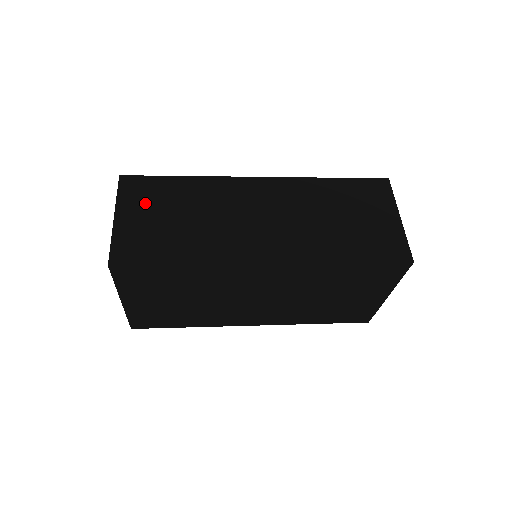
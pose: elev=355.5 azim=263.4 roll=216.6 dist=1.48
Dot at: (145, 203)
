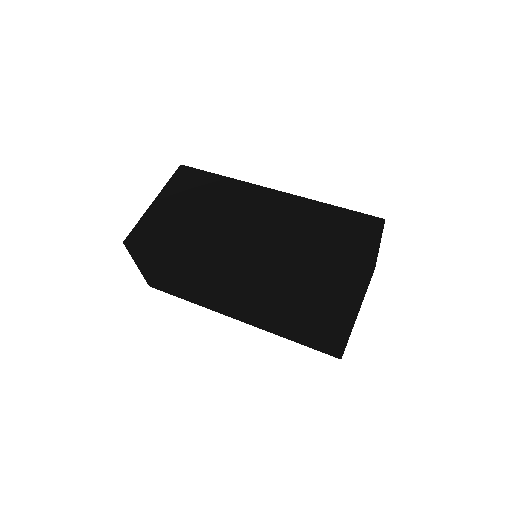
Dot at: (150, 265)
